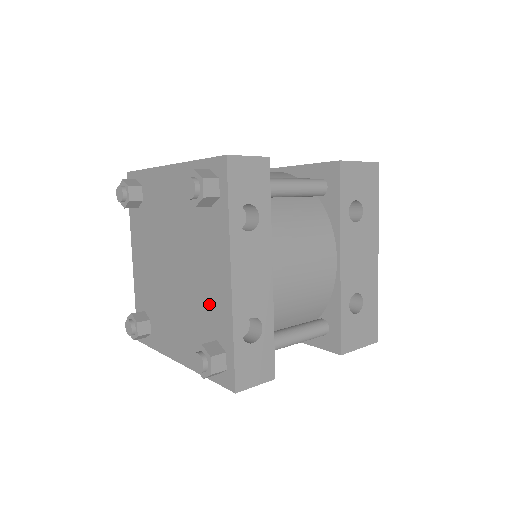
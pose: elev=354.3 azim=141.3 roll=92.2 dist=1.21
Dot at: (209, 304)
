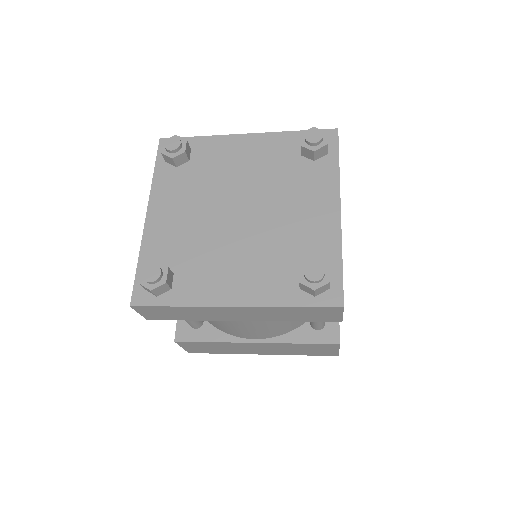
Dot at: (304, 235)
